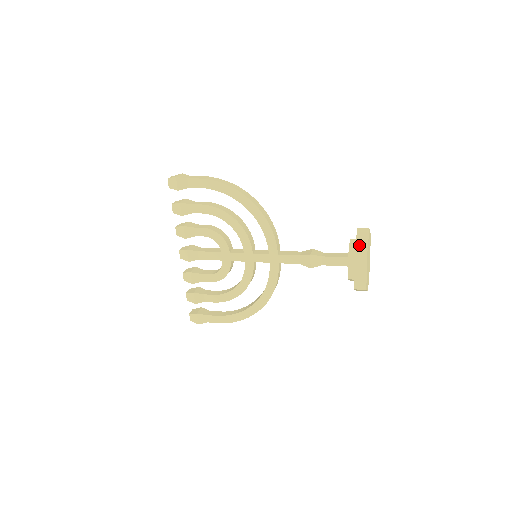
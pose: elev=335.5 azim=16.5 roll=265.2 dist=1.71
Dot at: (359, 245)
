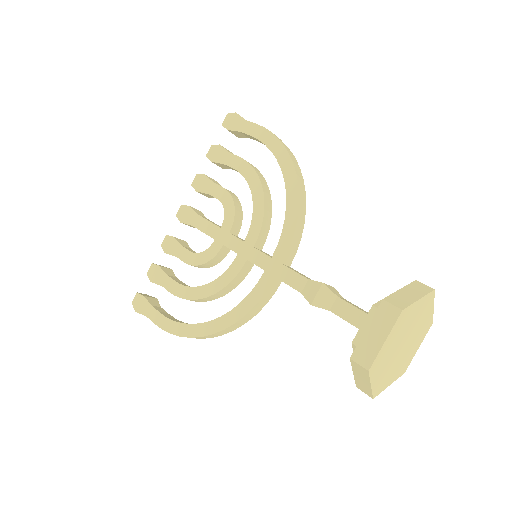
Dot at: (402, 293)
